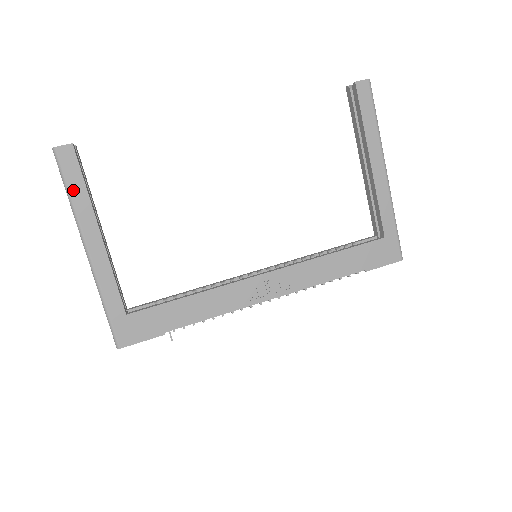
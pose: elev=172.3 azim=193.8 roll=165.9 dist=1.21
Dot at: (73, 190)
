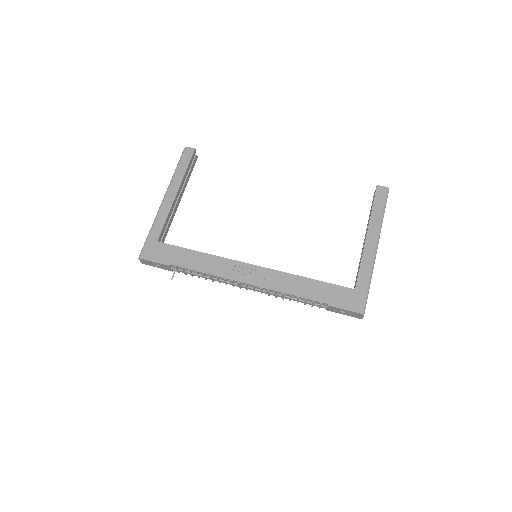
Dot at: (180, 168)
